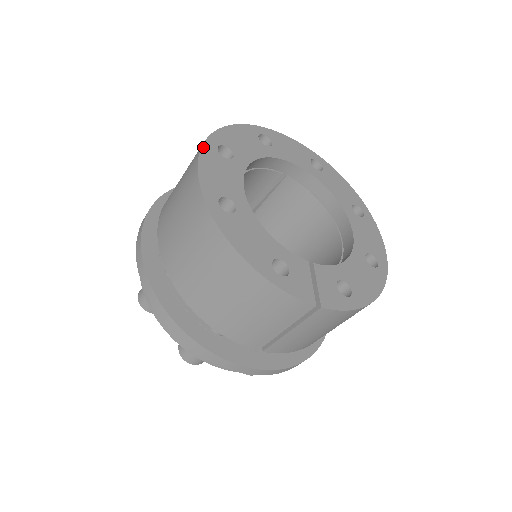
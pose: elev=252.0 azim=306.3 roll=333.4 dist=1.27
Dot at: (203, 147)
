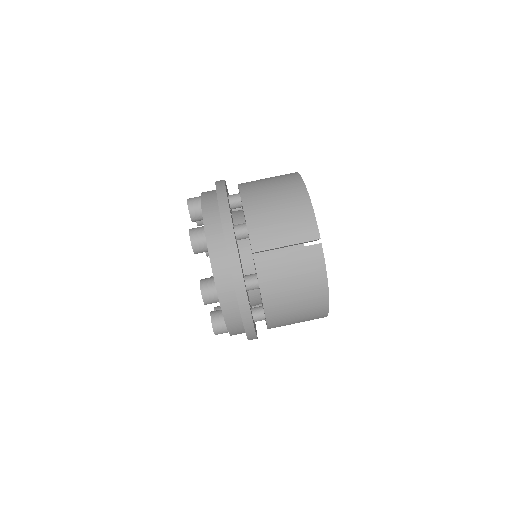
Dot at: occluded
